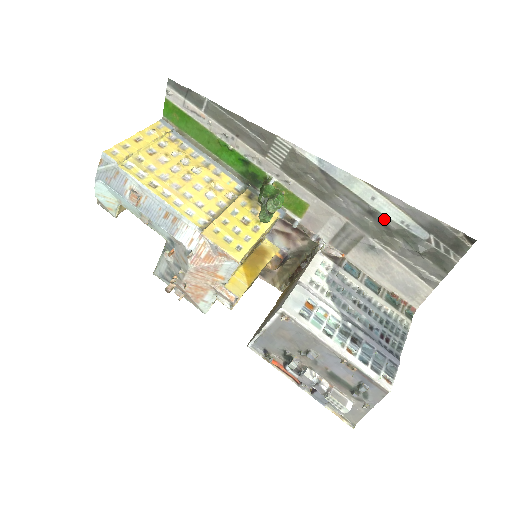
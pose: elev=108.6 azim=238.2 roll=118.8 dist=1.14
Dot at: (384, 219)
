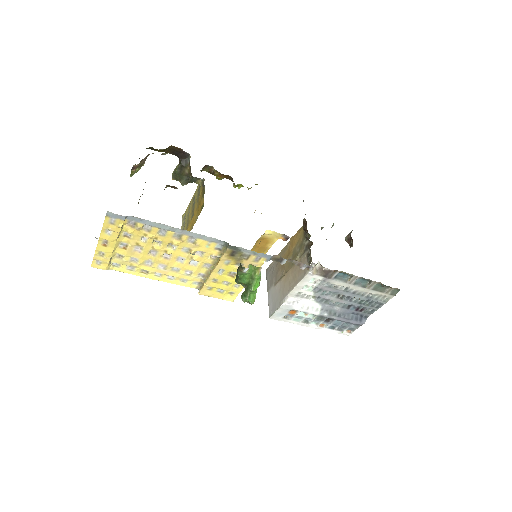
Dot at: occluded
